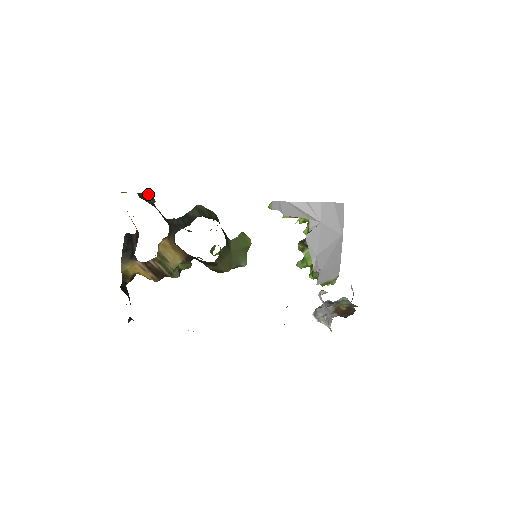
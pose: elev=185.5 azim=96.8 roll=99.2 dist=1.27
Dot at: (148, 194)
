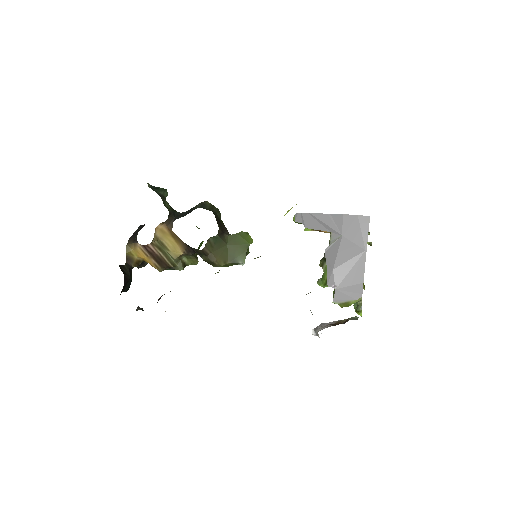
Dot at: (161, 188)
